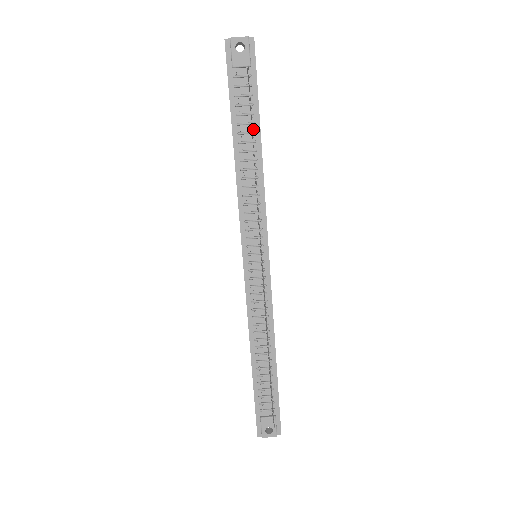
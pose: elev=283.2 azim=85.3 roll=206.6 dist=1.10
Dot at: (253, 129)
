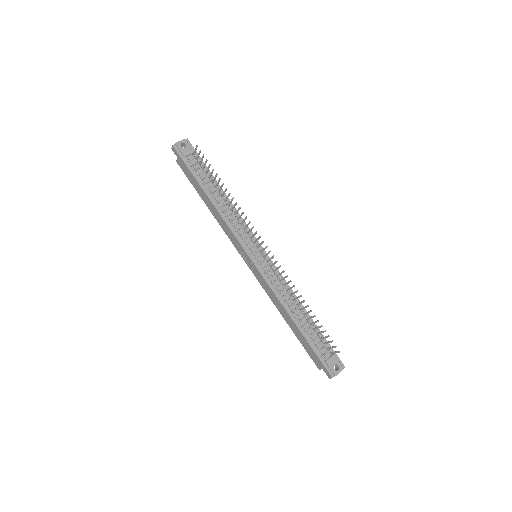
Dot at: (213, 183)
